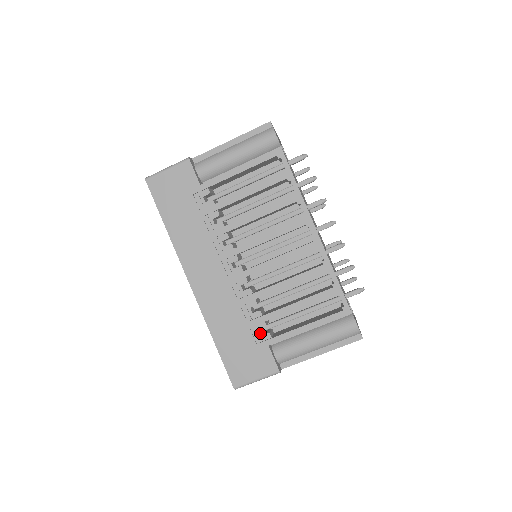
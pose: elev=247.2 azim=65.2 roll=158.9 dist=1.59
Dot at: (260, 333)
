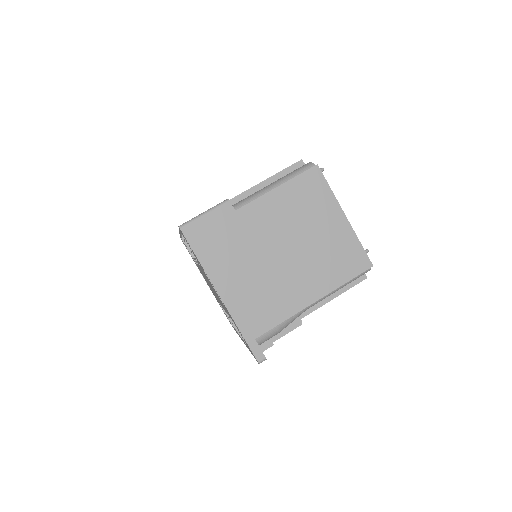
Dot at: occluded
